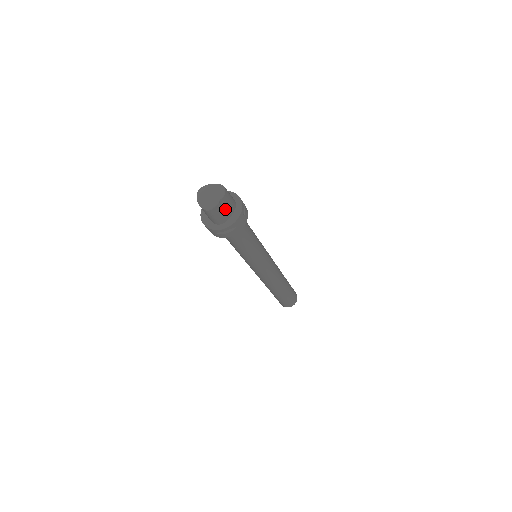
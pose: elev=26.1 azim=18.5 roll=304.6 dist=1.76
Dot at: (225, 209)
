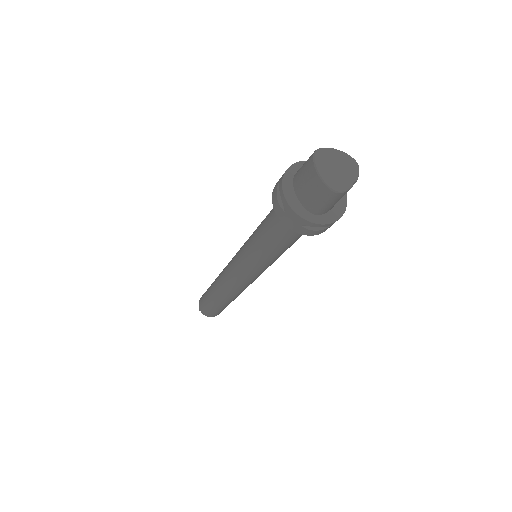
Dot at: occluded
